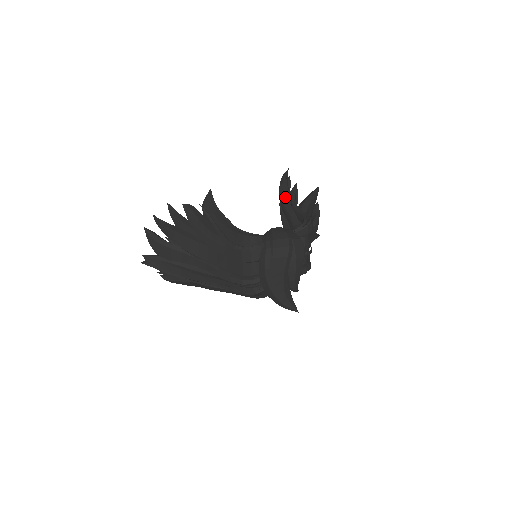
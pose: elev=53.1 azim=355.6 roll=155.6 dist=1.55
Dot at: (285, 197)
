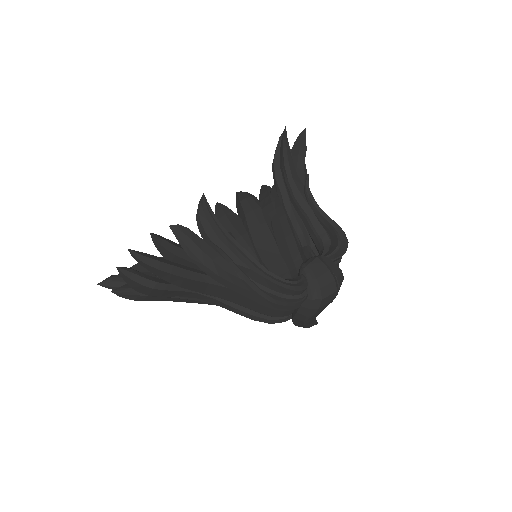
Dot at: (295, 185)
